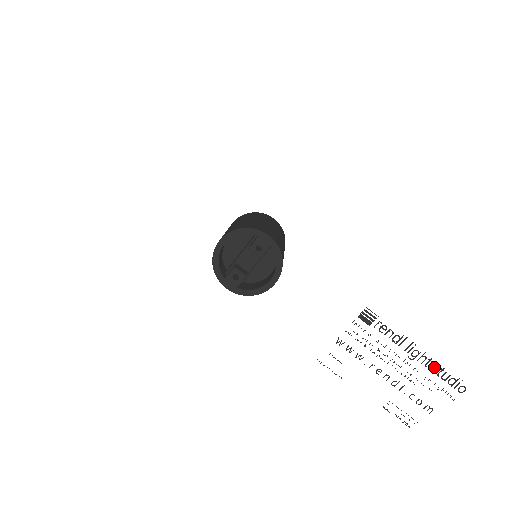
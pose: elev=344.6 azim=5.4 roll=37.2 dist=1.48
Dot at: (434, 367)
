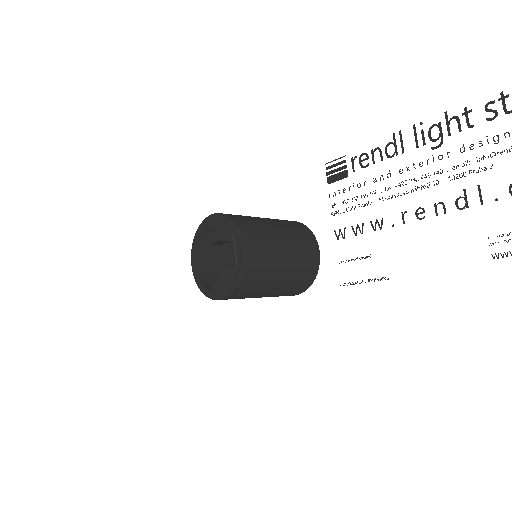
Dot at: occluded
